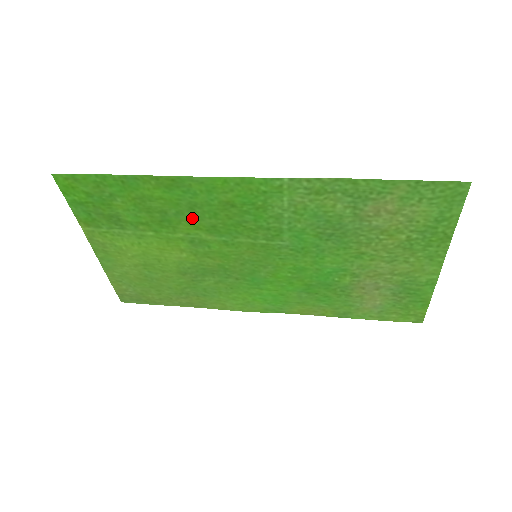
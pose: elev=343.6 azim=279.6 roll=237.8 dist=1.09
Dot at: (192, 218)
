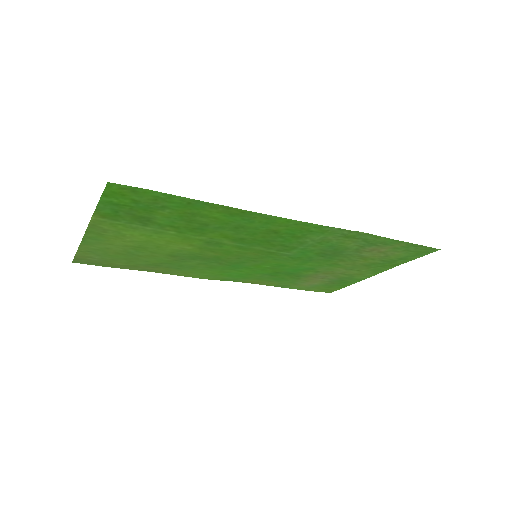
Dot at: (229, 232)
